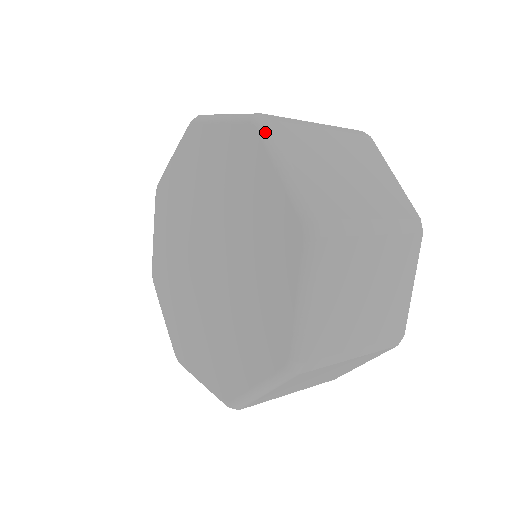
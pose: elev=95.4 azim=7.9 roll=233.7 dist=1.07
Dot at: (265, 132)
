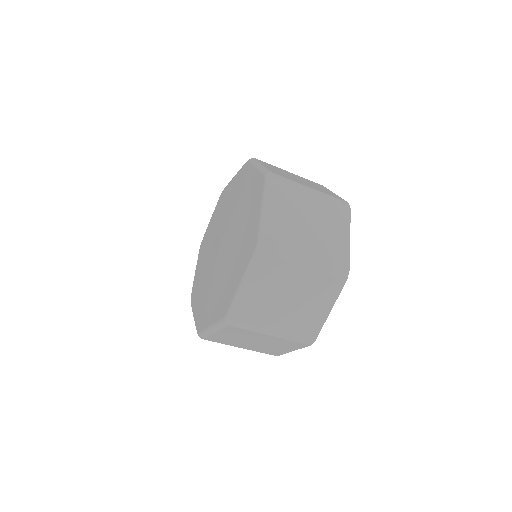
Dot at: (252, 160)
